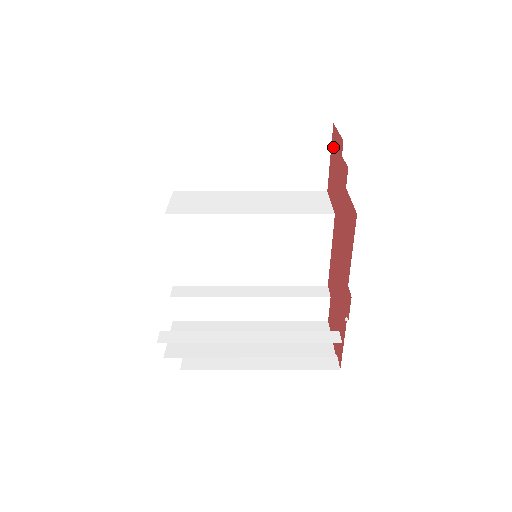
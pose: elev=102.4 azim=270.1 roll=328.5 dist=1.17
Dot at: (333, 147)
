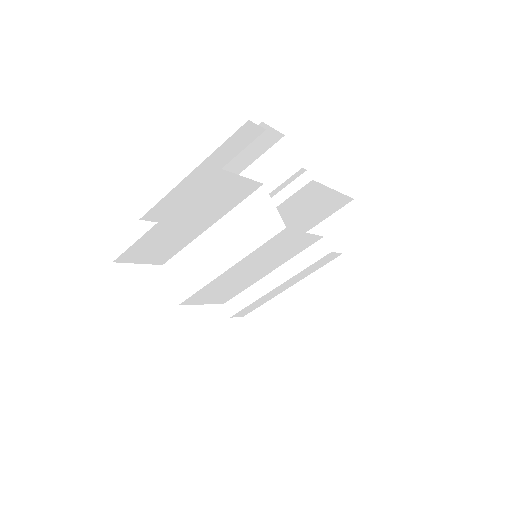
Dot at: occluded
